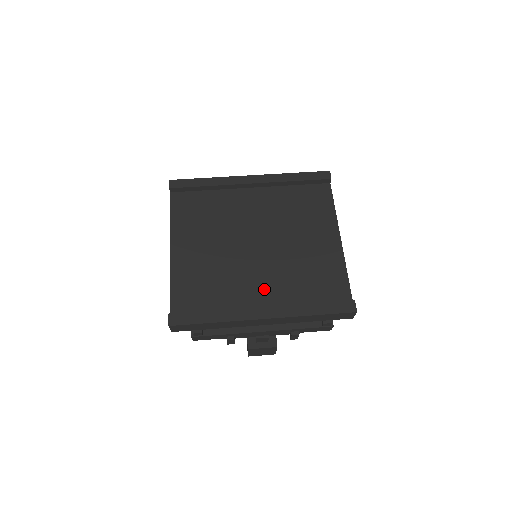
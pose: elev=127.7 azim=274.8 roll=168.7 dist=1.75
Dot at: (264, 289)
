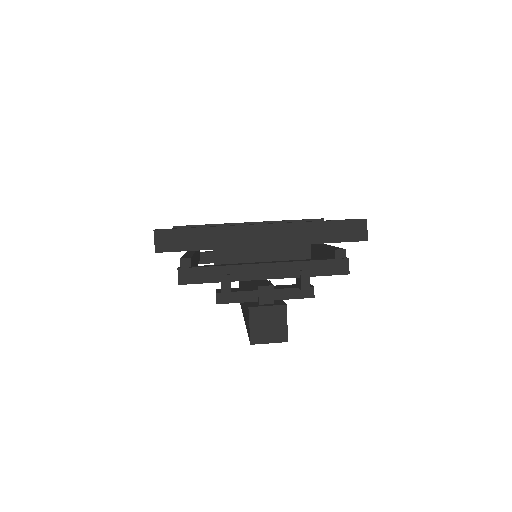
Dot at: occluded
